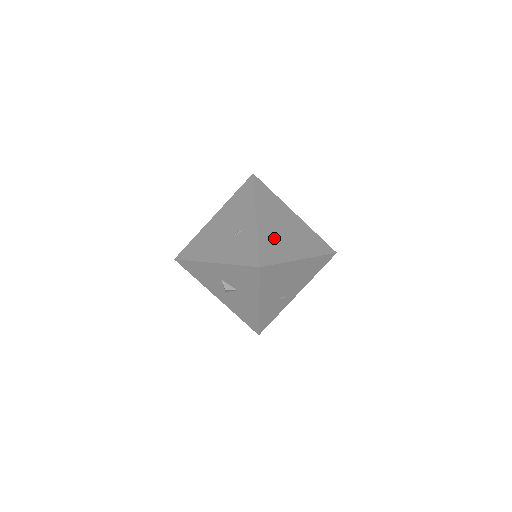
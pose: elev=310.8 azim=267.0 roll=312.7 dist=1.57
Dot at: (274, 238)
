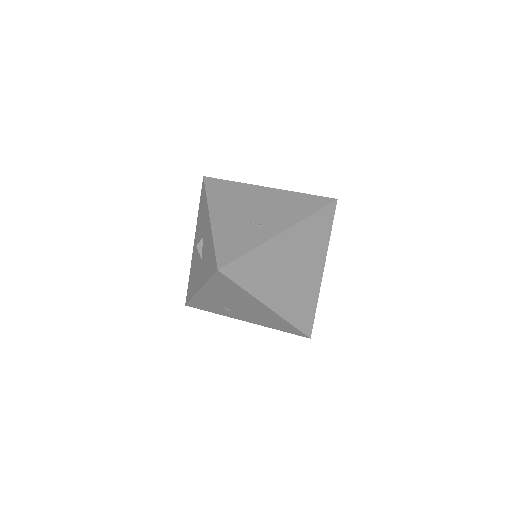
Dot at: (270, 265)
